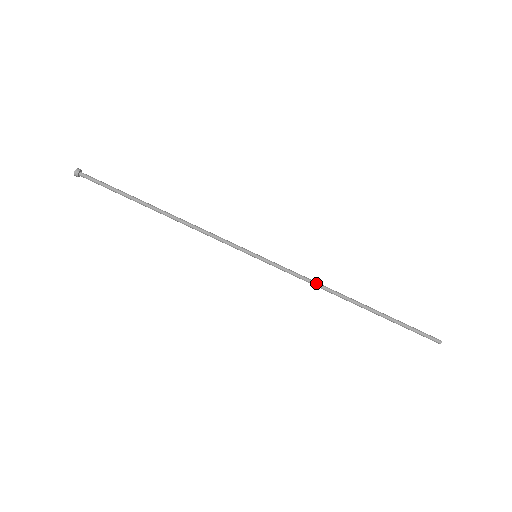
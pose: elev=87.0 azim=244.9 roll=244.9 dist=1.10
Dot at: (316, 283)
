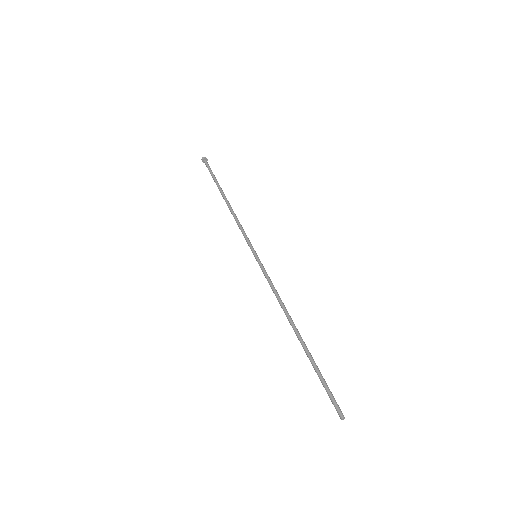
Dot at: (280, 298)
